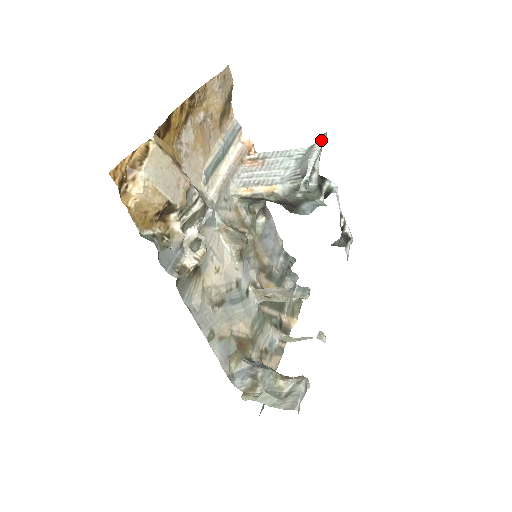
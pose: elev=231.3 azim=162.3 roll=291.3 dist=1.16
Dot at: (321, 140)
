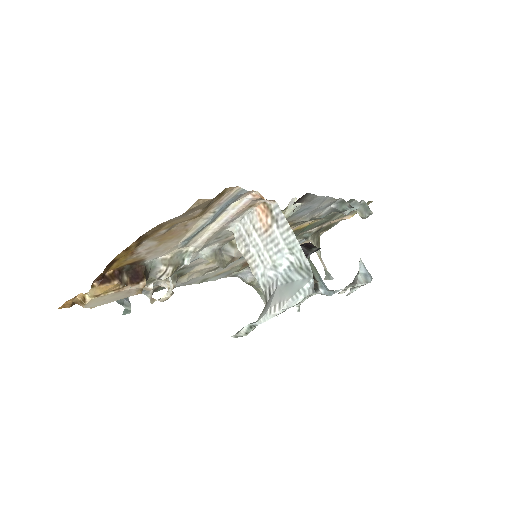
Dot at: (298, 300)
